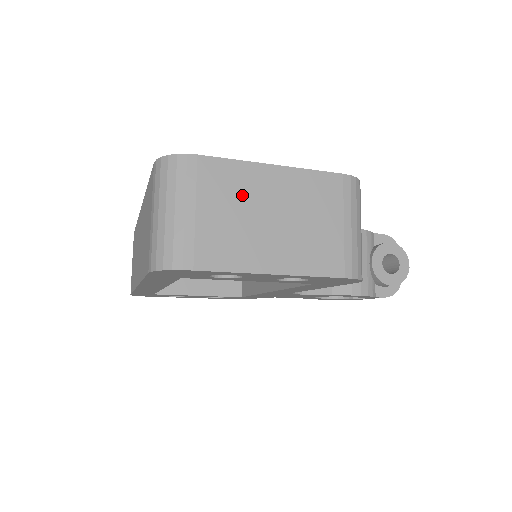
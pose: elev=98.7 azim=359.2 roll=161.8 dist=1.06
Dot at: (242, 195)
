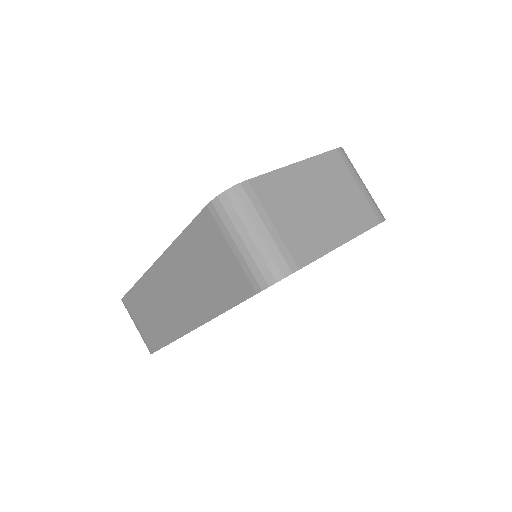
Dot at: (292, 196)
